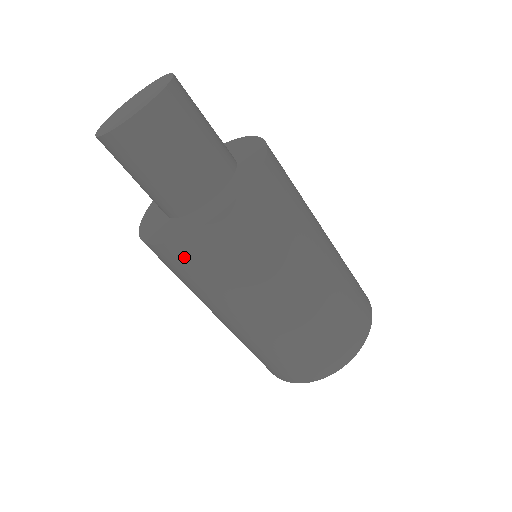
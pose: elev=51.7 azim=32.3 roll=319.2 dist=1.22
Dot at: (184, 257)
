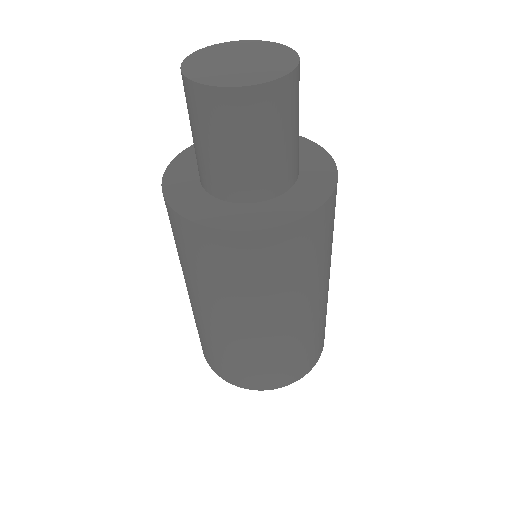
Dot at: (202, 243)
